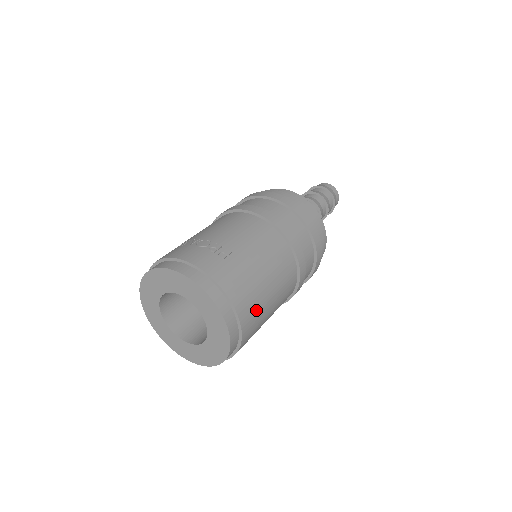
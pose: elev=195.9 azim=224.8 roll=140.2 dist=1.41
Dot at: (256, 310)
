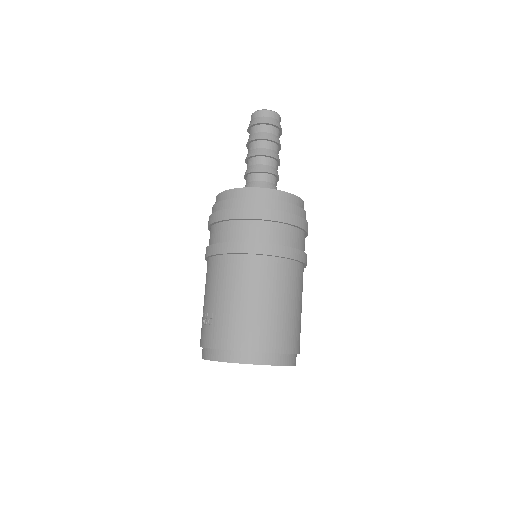
Dot at: (260, 328)
